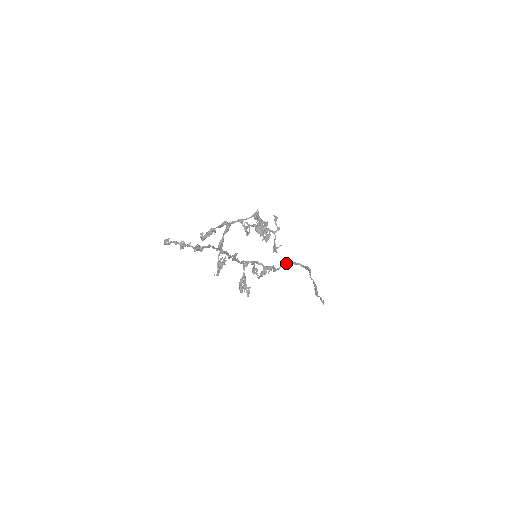
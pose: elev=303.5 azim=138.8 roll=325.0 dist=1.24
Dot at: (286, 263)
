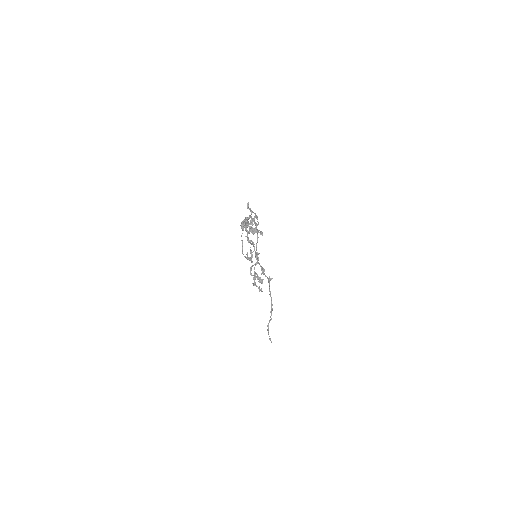
Dot at: occluded
